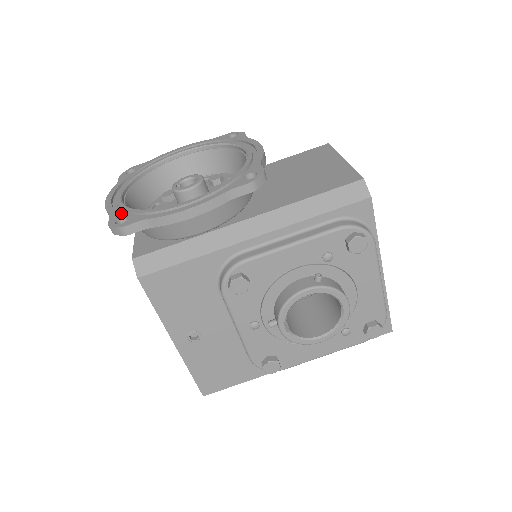
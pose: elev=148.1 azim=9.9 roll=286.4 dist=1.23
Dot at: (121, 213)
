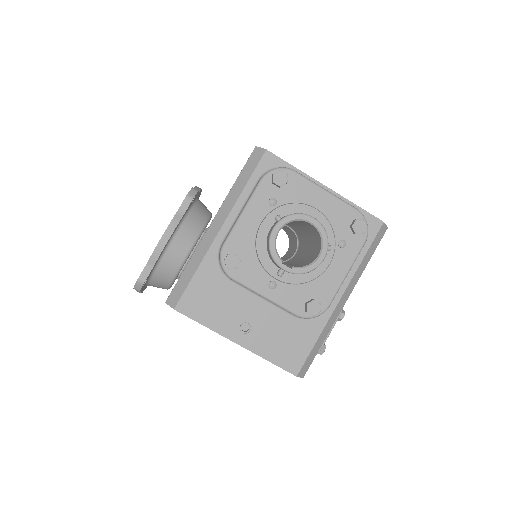
Dot at: occluded
